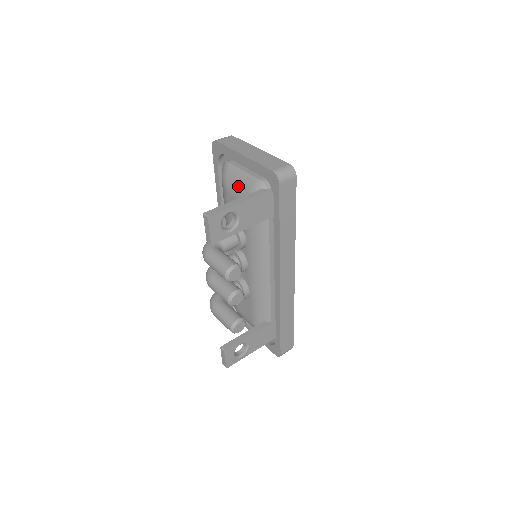
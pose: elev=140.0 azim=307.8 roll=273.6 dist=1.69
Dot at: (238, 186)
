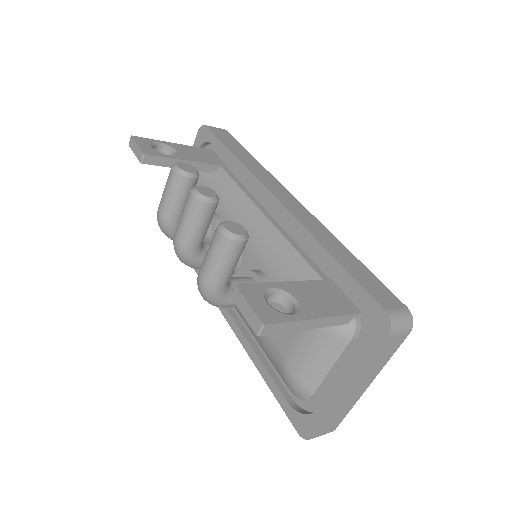
Dot at: occluded
